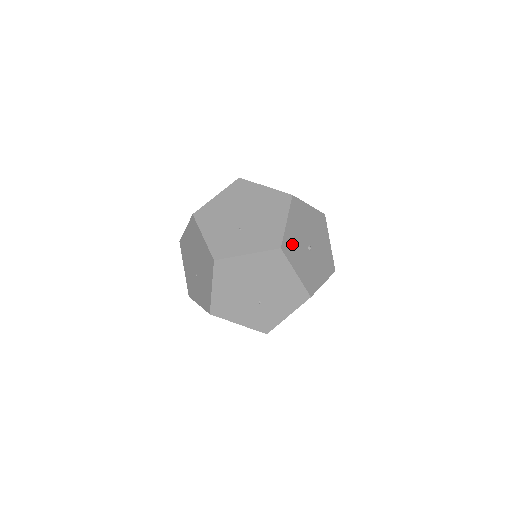
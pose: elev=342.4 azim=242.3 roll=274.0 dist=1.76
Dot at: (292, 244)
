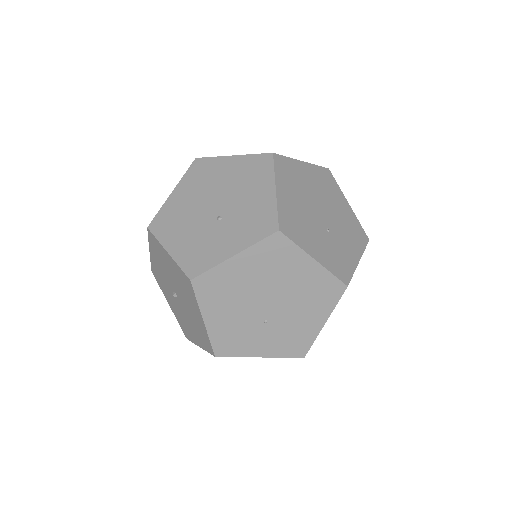
Dot at: occluded
